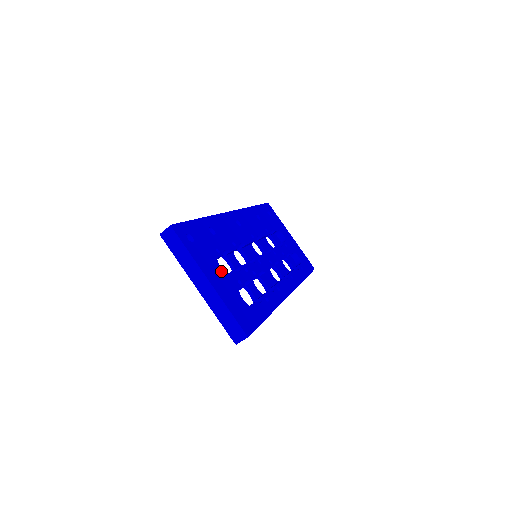
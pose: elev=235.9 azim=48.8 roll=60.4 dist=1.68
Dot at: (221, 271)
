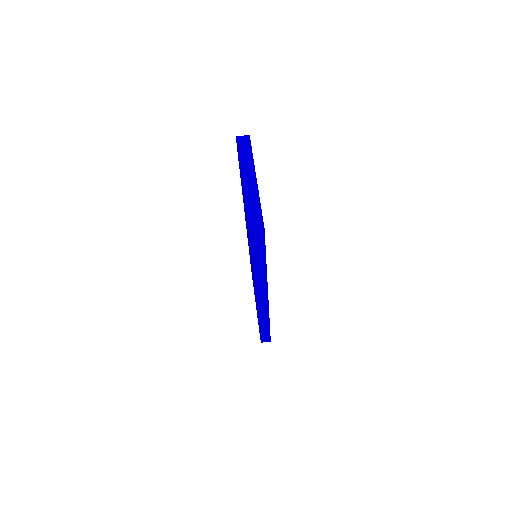
Dot at: occluded
